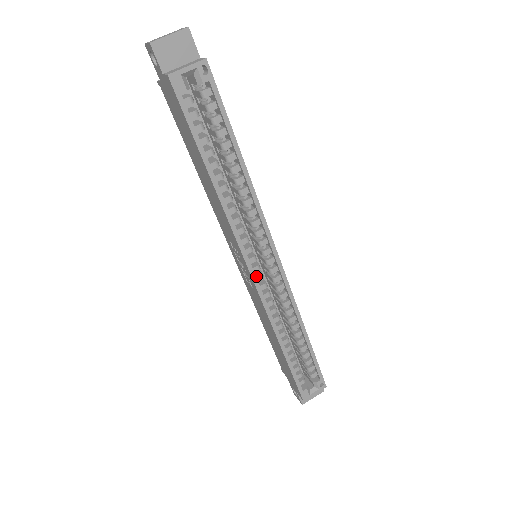
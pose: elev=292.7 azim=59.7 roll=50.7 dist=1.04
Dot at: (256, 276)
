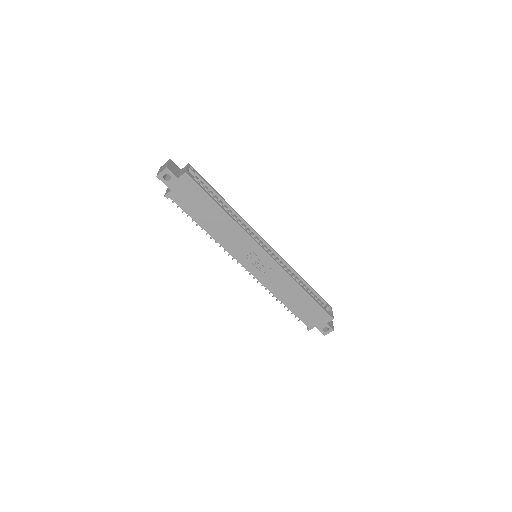
Dot at: (268, 256)
